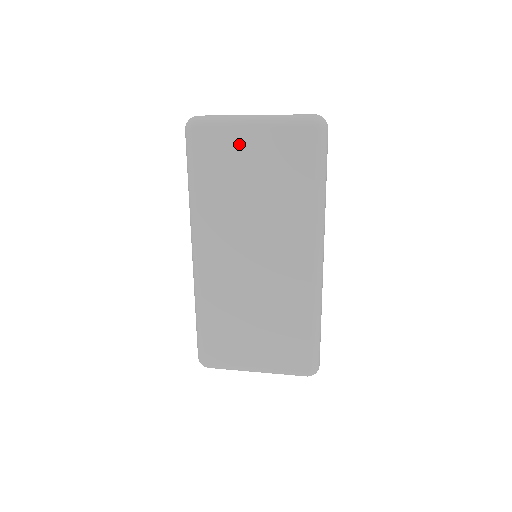
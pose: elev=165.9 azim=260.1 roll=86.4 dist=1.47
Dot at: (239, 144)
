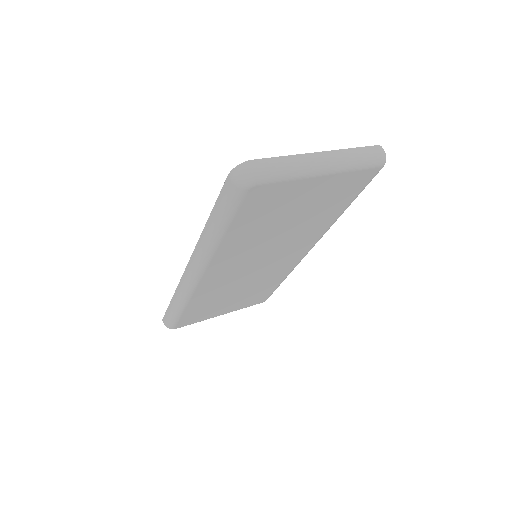
Dot at: (297, 192)
